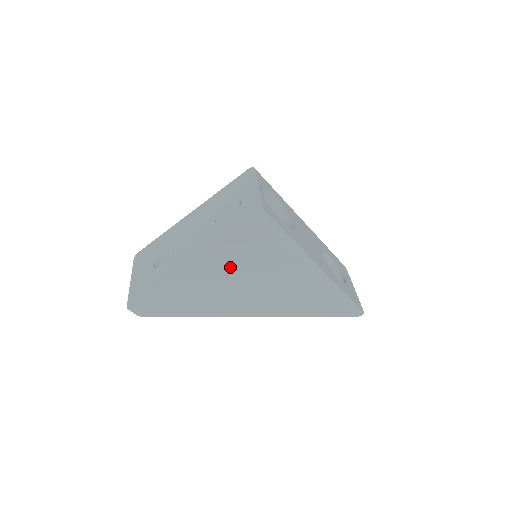
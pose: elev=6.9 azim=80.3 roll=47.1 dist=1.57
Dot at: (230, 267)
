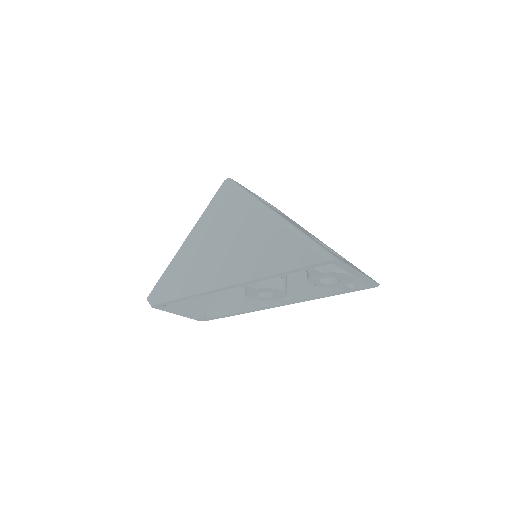
Dot at: (208, 232)
